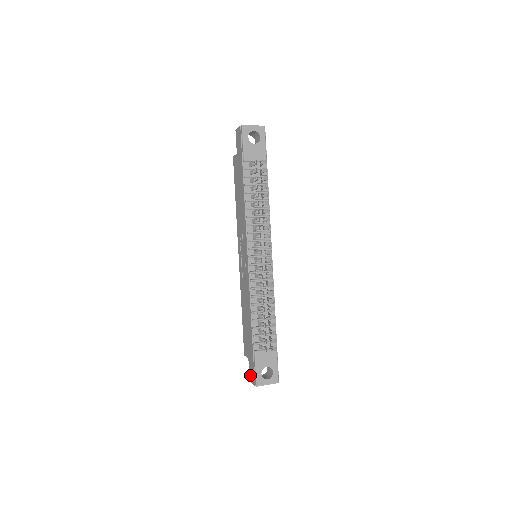
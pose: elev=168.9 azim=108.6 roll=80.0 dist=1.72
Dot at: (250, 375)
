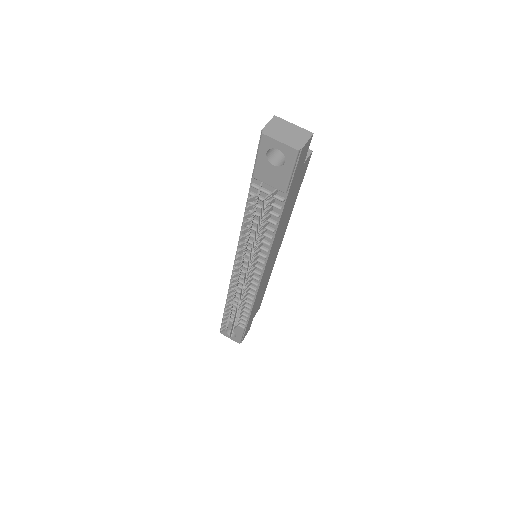
Dot at: occluded
